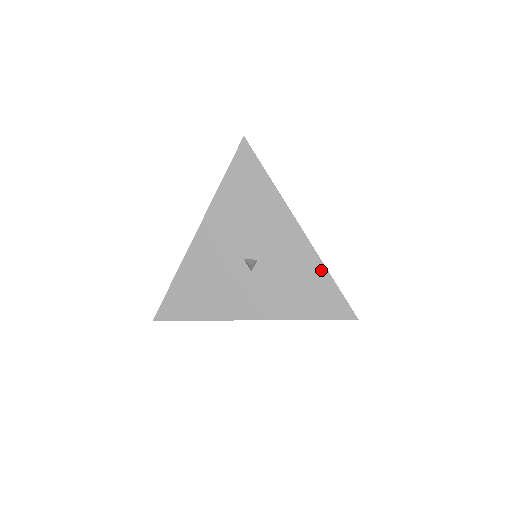
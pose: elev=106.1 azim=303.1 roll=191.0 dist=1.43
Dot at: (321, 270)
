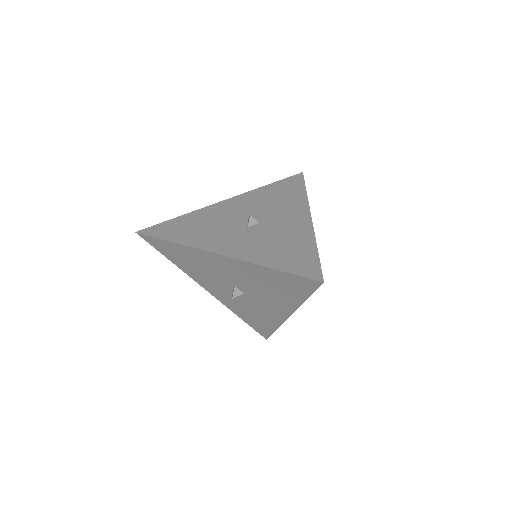
Dot at: (275, 326)
